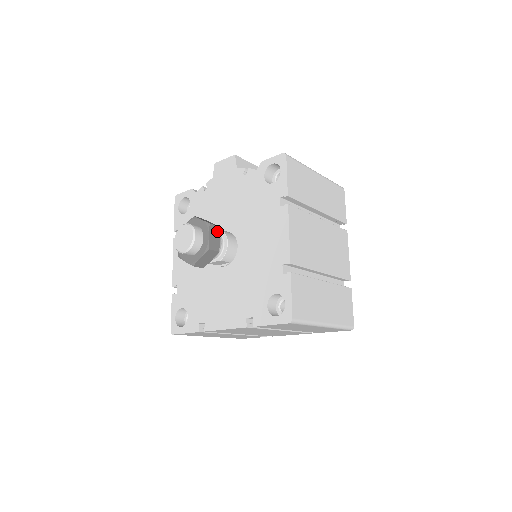
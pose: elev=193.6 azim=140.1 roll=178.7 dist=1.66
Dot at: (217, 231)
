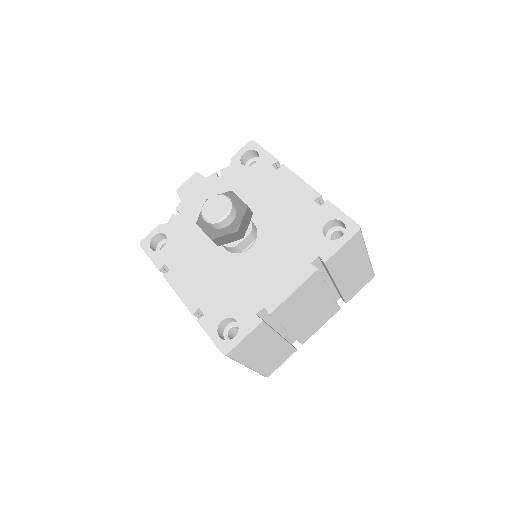
Dot at: occluded
